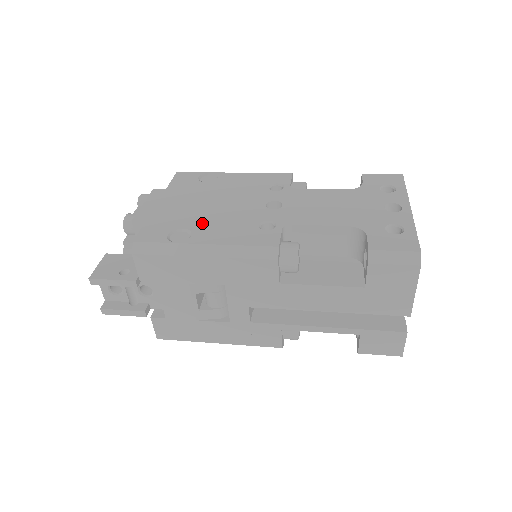
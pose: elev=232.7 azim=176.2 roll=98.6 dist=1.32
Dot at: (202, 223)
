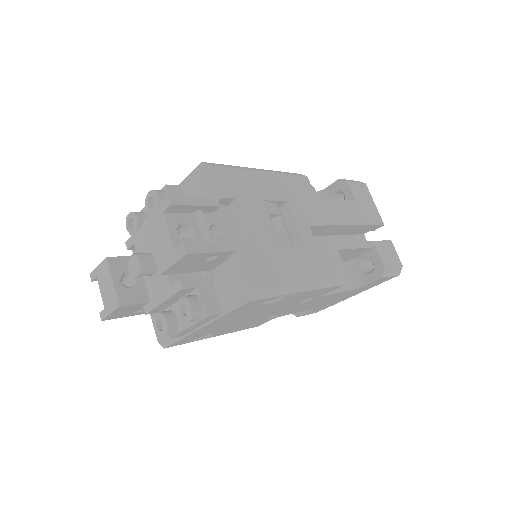
Dot at: occluded
